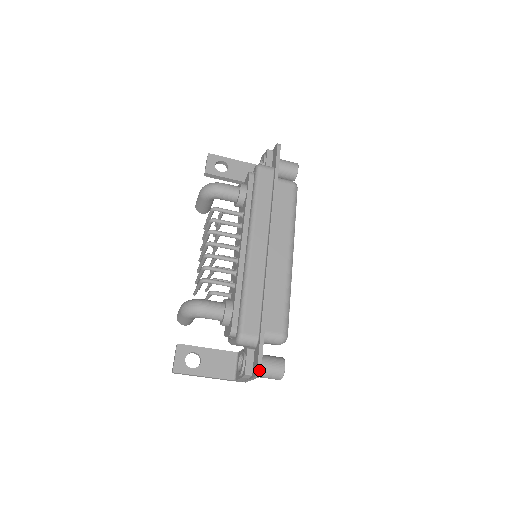
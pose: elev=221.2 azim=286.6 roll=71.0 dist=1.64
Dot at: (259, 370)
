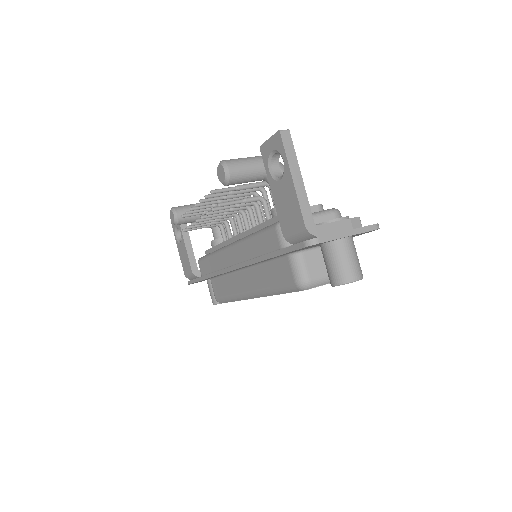
Dot at: occluded
